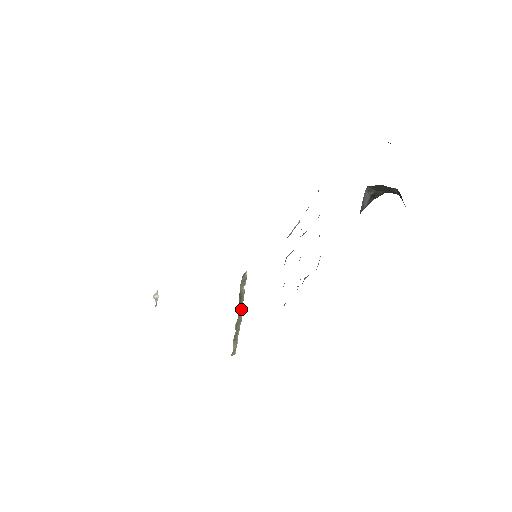
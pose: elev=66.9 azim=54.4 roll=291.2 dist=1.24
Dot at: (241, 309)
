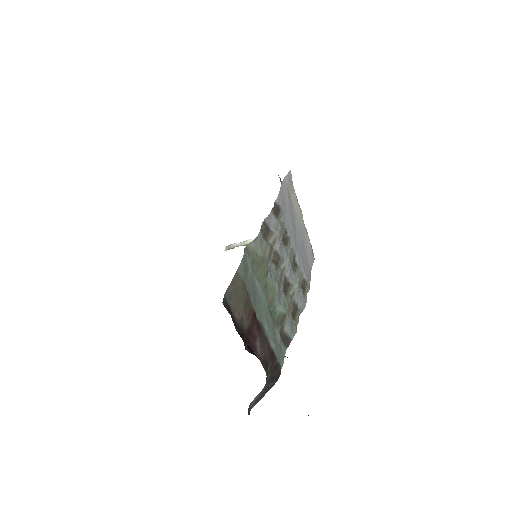
Dot at: occluded
